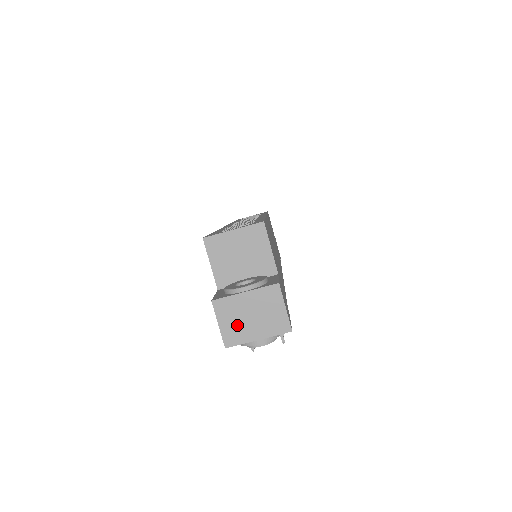
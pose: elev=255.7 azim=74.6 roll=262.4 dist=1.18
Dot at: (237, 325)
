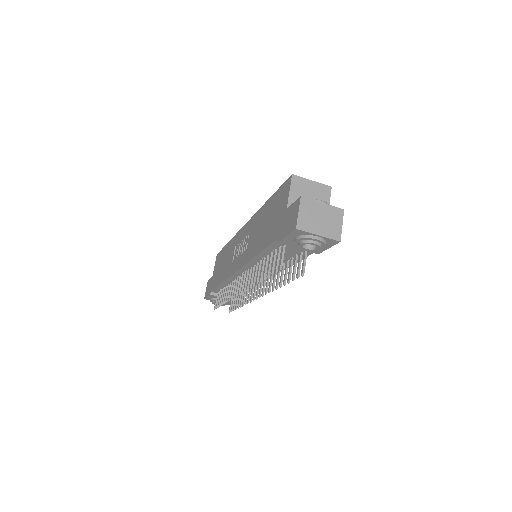
Dot at: (310, 219)
